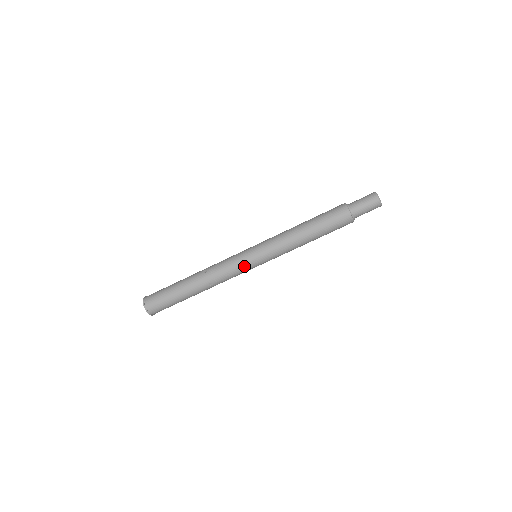
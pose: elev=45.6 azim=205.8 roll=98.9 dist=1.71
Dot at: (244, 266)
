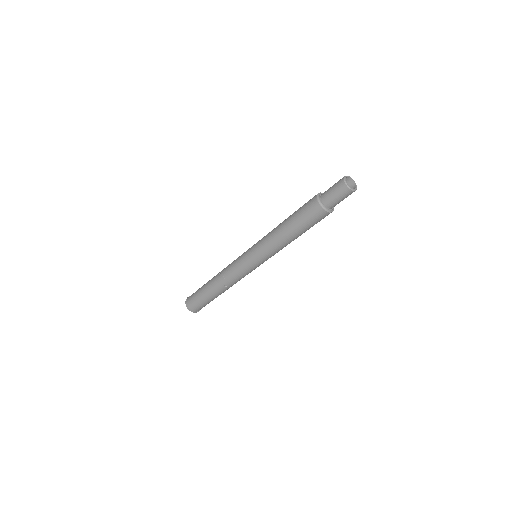
Dot at: (245, 268)
